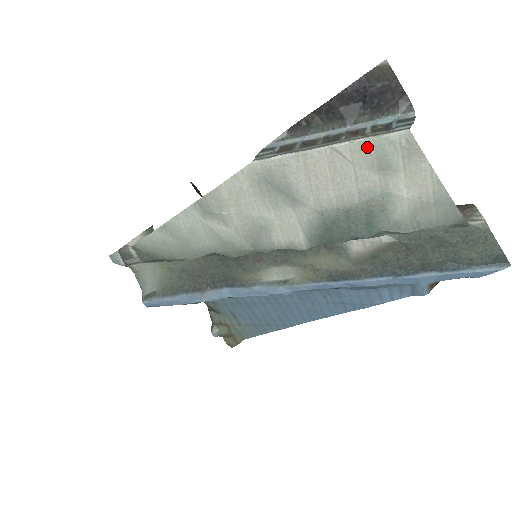
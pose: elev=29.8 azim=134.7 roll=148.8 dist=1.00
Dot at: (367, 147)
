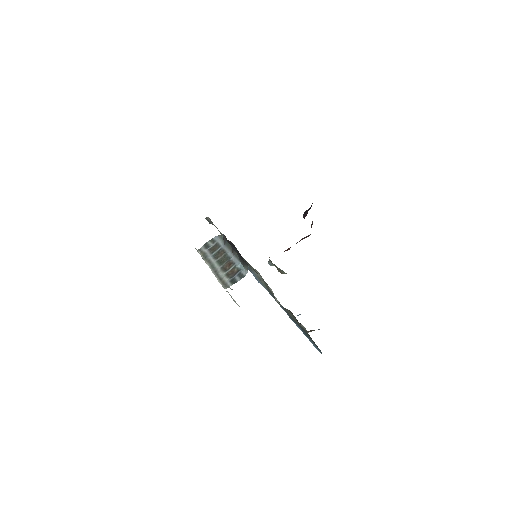
Dot at: occluded
